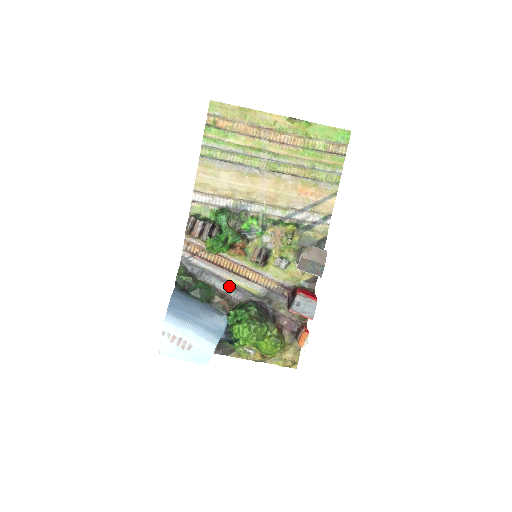
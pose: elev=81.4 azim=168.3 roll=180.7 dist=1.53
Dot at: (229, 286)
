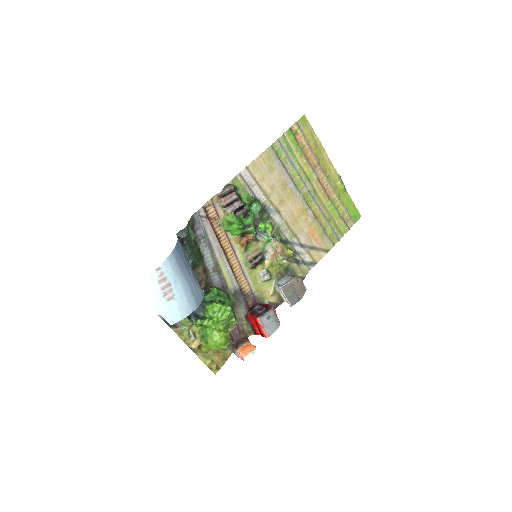
Dot at: (214, 265)
